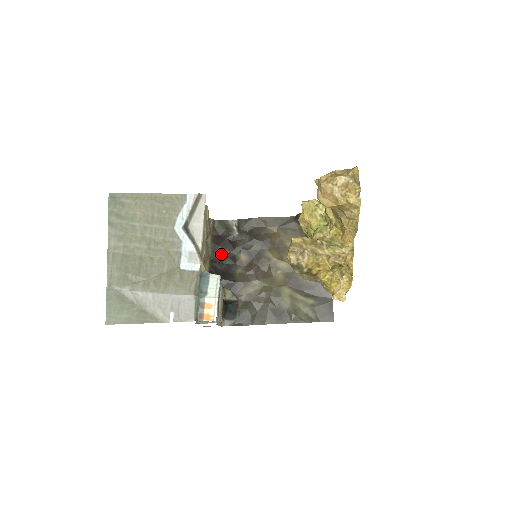
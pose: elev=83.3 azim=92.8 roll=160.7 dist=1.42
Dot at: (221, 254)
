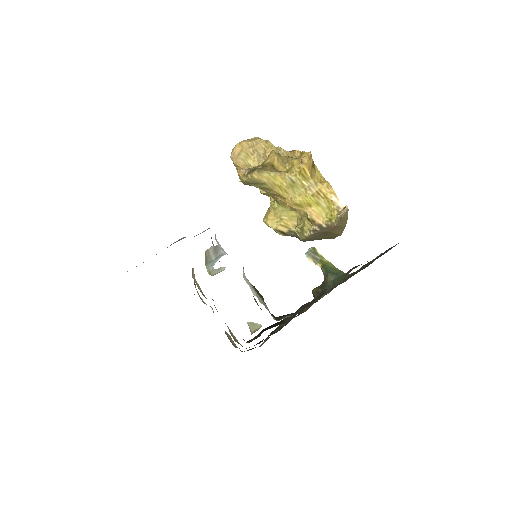
Dot at: occluded
